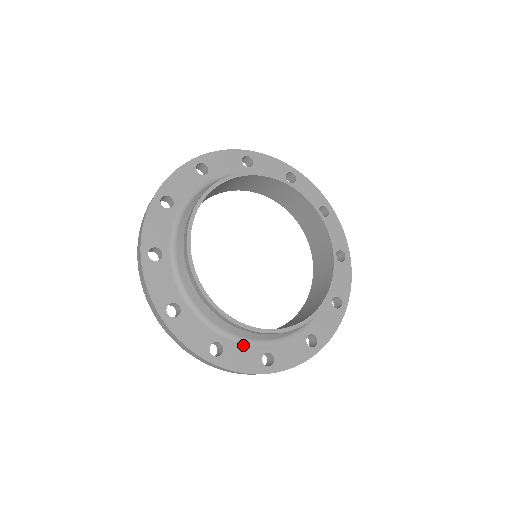
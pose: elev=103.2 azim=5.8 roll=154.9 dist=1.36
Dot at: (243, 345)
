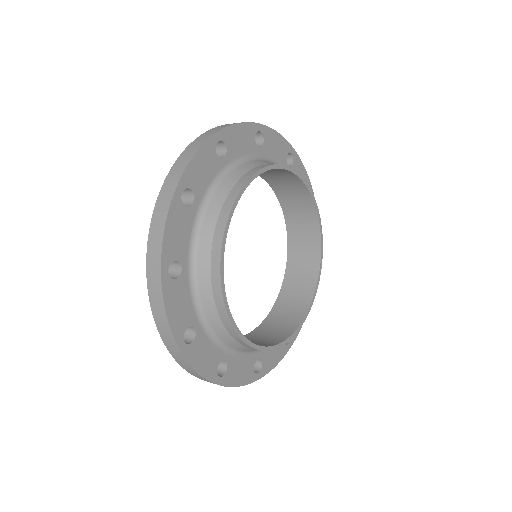
Dot at: (242, 358)
